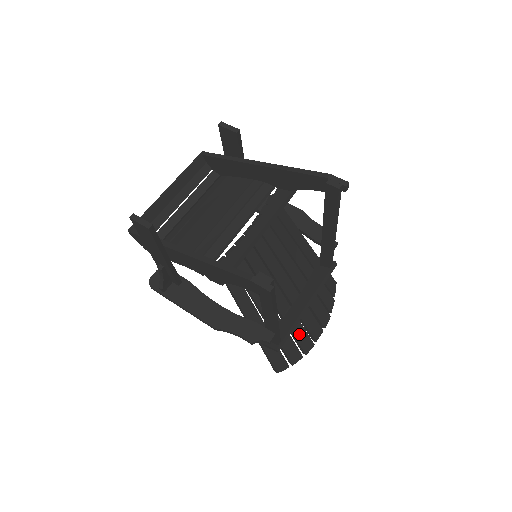
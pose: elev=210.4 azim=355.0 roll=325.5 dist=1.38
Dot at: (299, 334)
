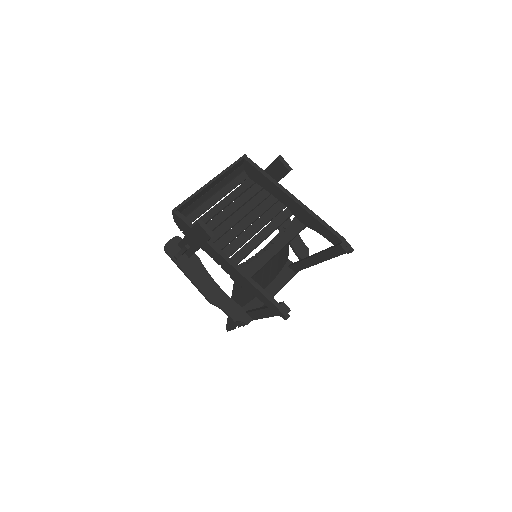
Dot at: occluded
